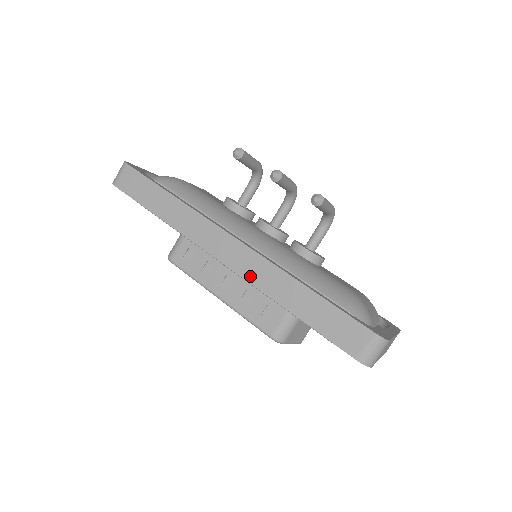
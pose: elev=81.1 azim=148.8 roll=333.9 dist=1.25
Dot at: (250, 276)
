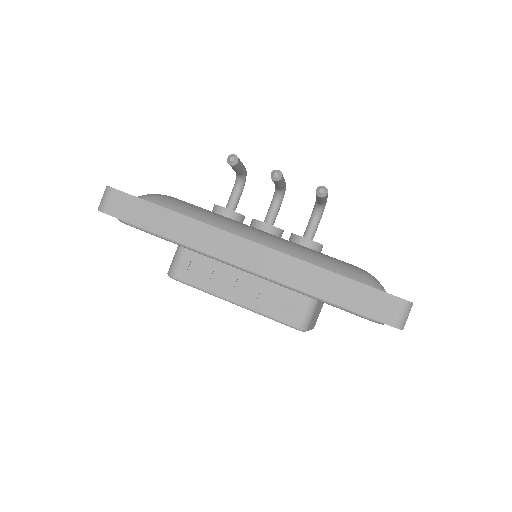
Dot at: (274, 274)
